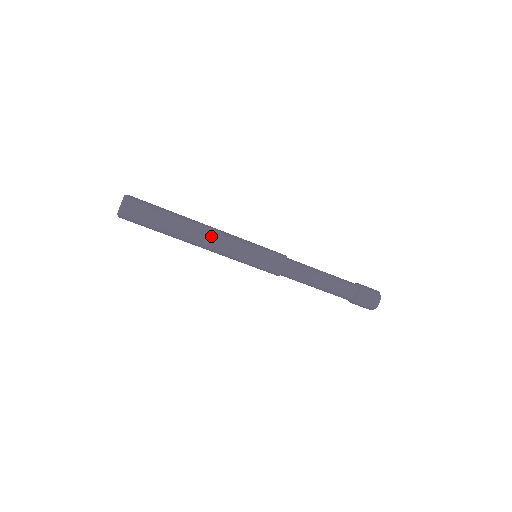
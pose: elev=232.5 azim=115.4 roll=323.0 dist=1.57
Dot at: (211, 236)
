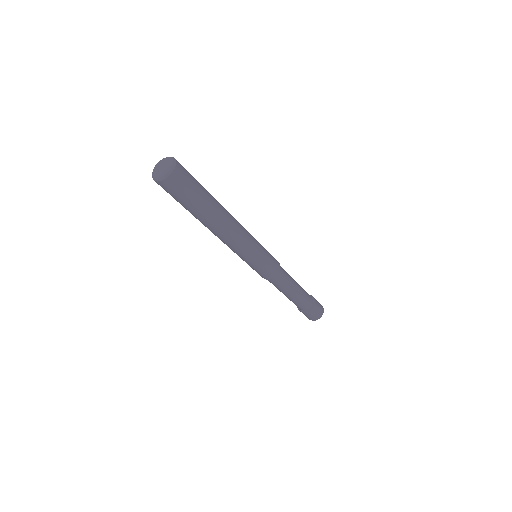
Dot at: (232, 236)
